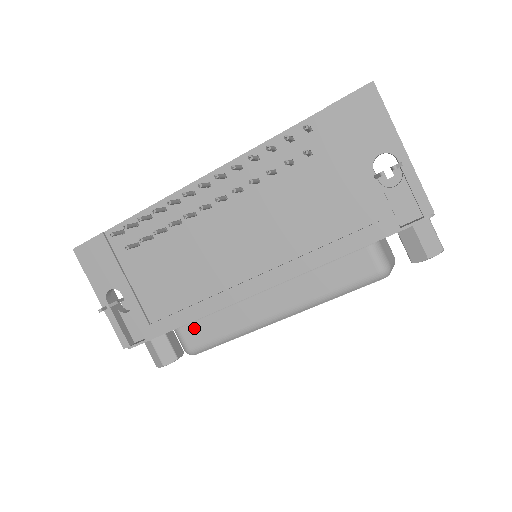
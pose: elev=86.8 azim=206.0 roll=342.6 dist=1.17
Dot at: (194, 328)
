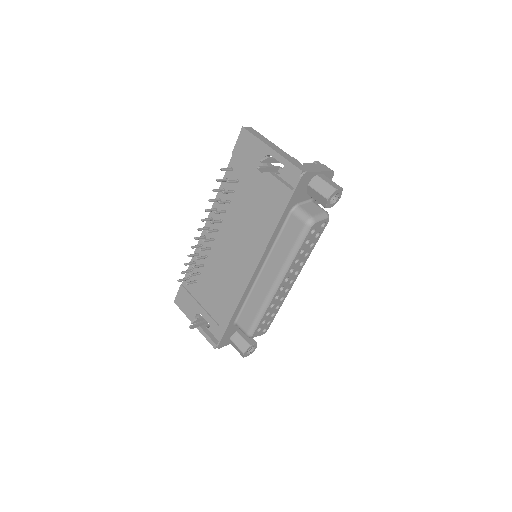
Dot at: (243, 317)
